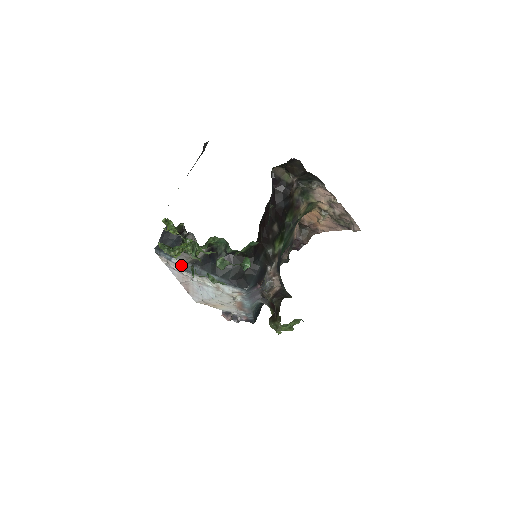
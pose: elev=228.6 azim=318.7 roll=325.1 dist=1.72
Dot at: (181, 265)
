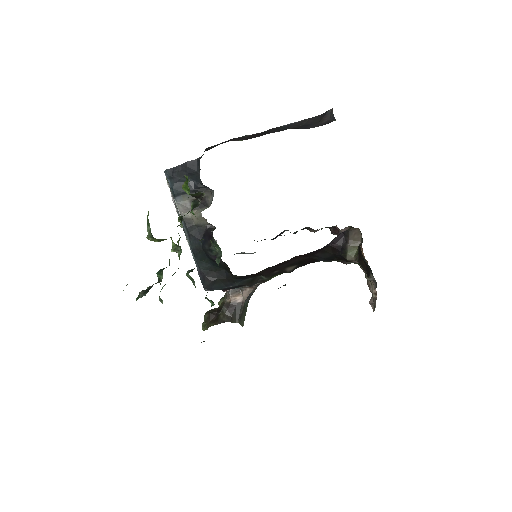
Dot at: (177, 208)
